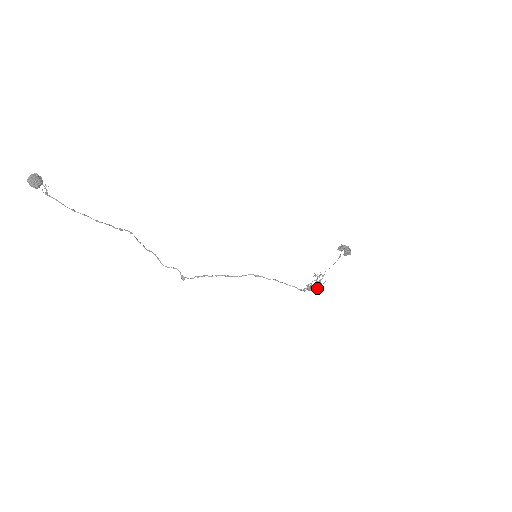
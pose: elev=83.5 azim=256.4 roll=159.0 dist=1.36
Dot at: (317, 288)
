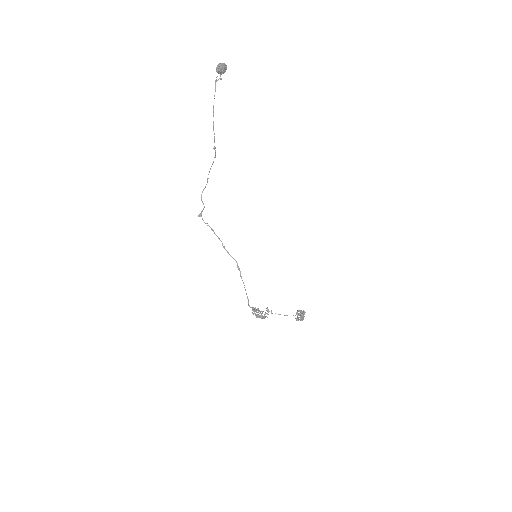
Dot at: occluded
